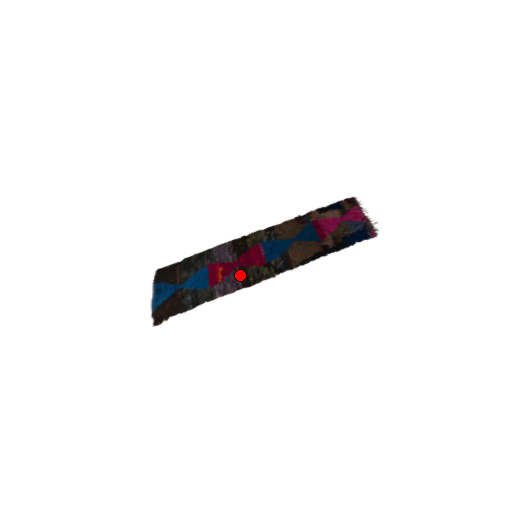
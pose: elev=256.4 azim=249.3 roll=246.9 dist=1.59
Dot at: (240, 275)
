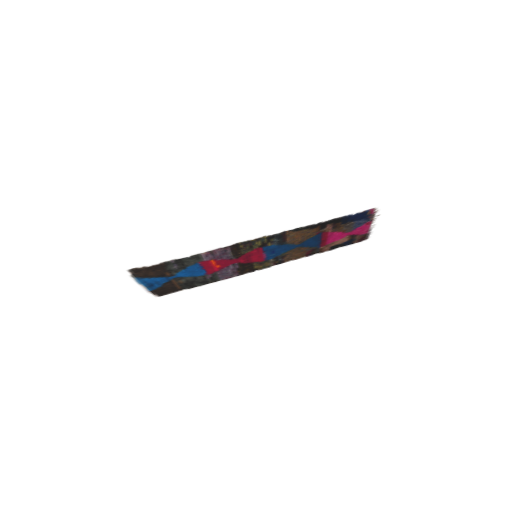
Dot at: (233, 253)
